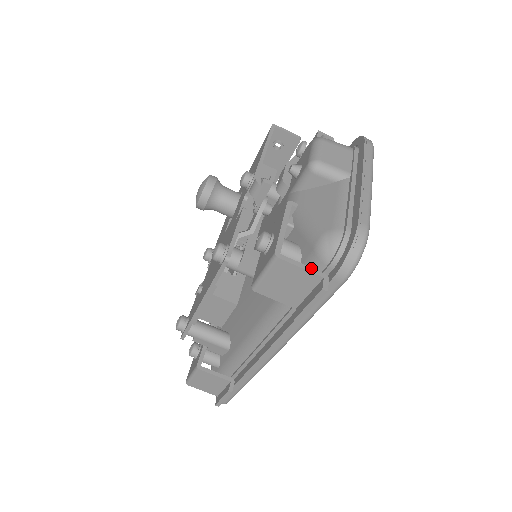
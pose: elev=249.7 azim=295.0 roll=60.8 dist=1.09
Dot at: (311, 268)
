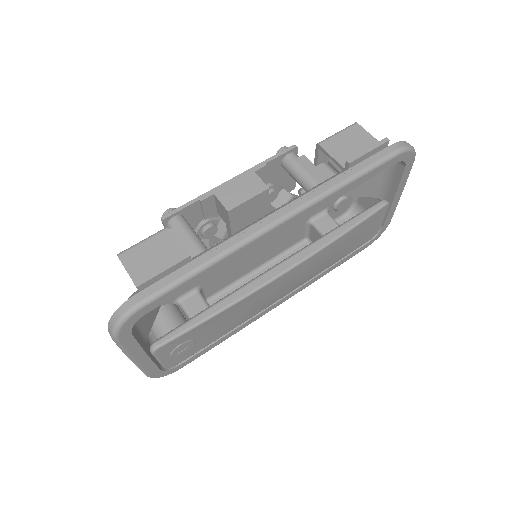
Dot at: (375, 141)
